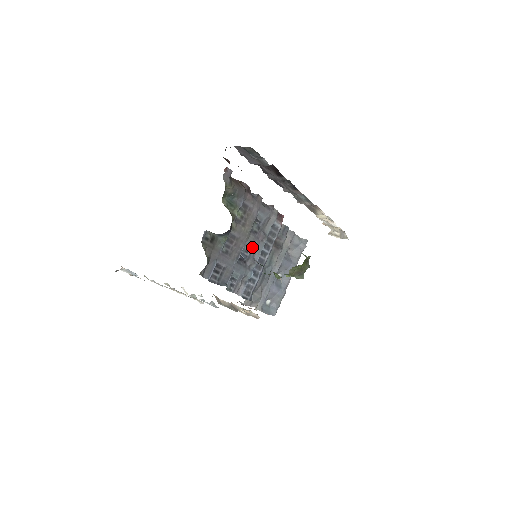
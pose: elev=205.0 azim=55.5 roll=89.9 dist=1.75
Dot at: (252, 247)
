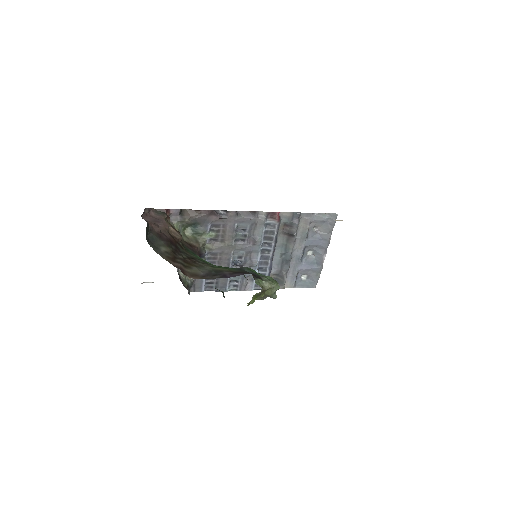
Dot at: (245, 252)
